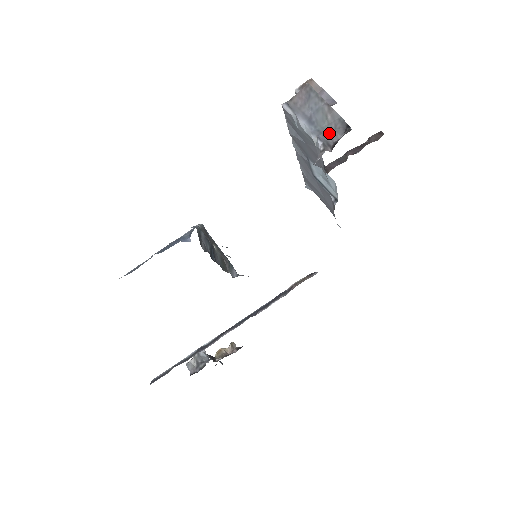
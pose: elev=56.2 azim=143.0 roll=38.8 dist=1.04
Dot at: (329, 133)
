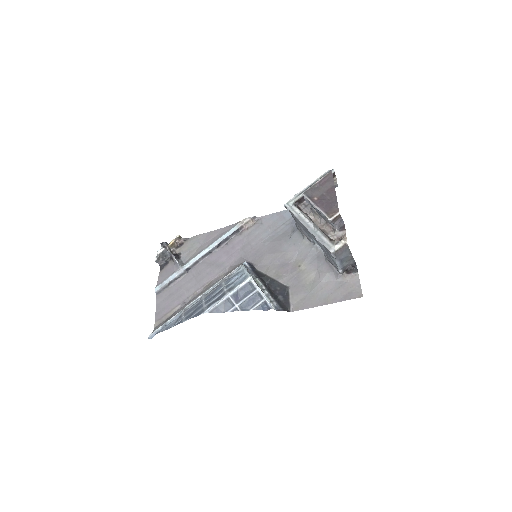
Dot at: (346, 266)
